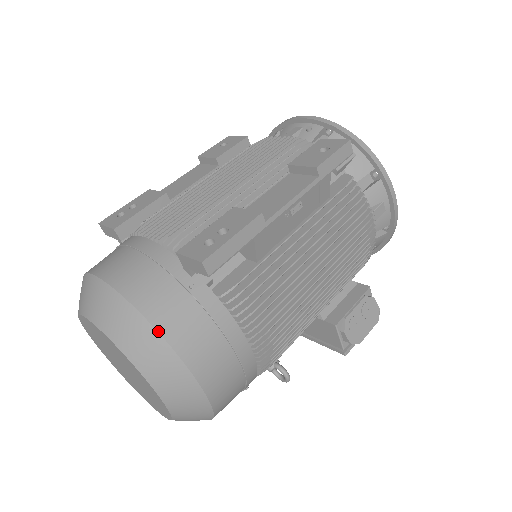
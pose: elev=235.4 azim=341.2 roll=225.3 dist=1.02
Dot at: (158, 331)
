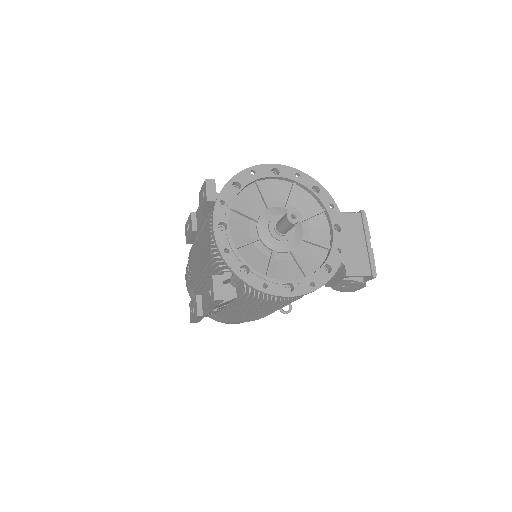
Dot at: occluded
